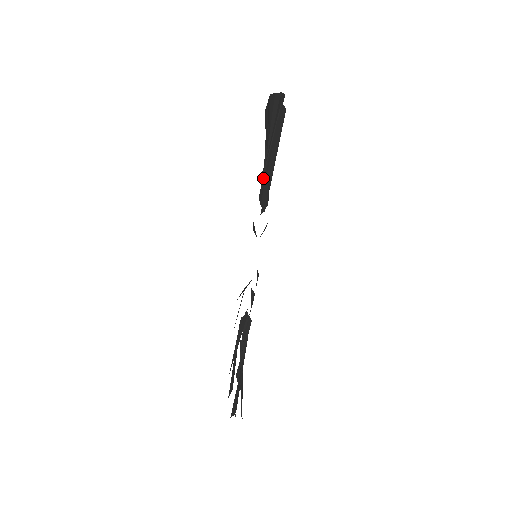
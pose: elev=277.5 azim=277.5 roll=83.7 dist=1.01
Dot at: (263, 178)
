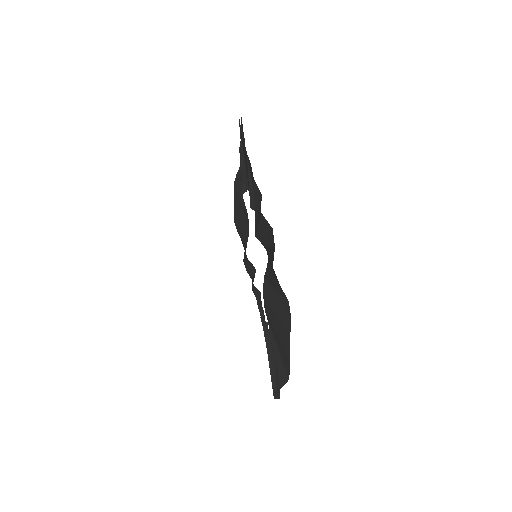
Dot at: (242, 168)
